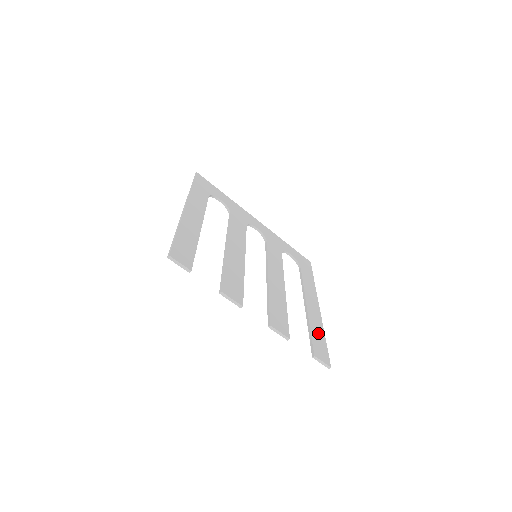
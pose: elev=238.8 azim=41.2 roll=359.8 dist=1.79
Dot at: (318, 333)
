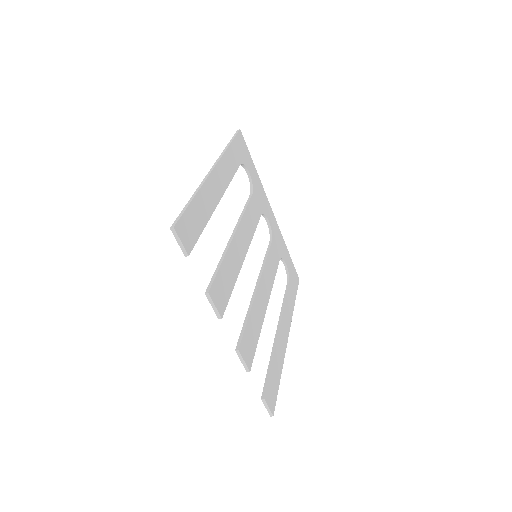
Dot at: (277, 370)
